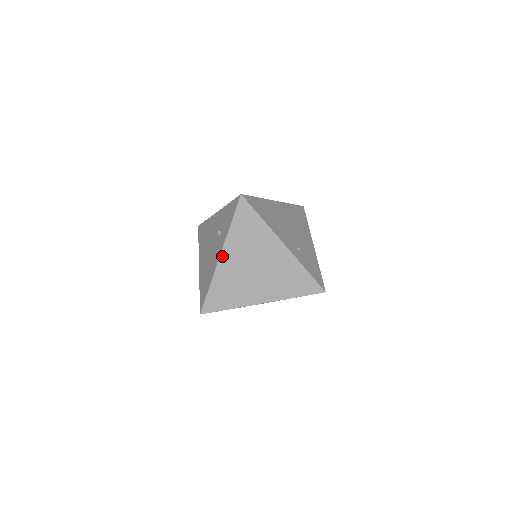
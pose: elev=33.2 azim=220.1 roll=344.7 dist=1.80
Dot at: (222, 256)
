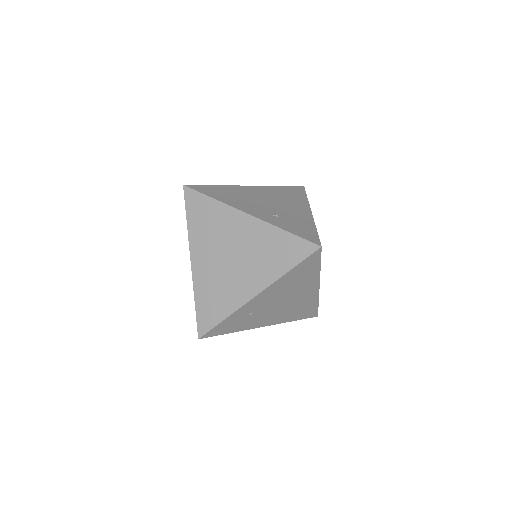
Dot at: (193, 260)
